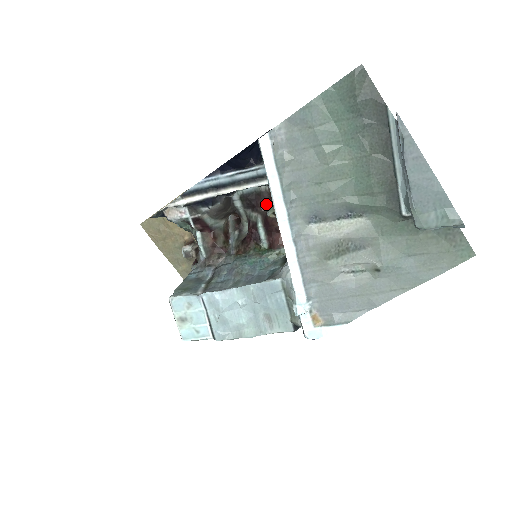
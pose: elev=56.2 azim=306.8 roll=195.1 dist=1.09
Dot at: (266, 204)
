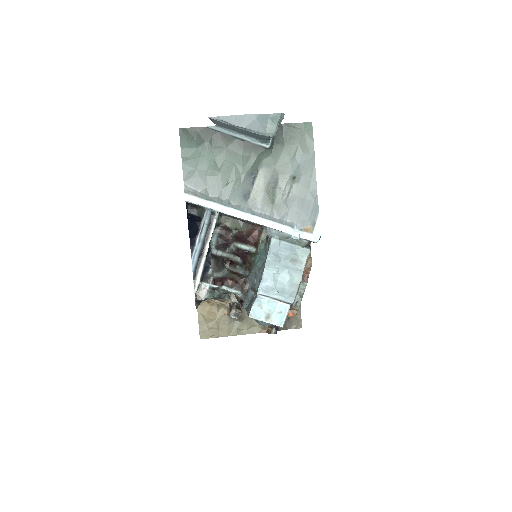
Dot at: (229, 235)
